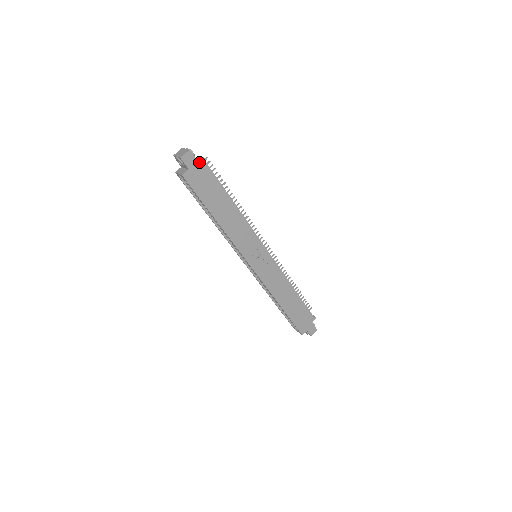
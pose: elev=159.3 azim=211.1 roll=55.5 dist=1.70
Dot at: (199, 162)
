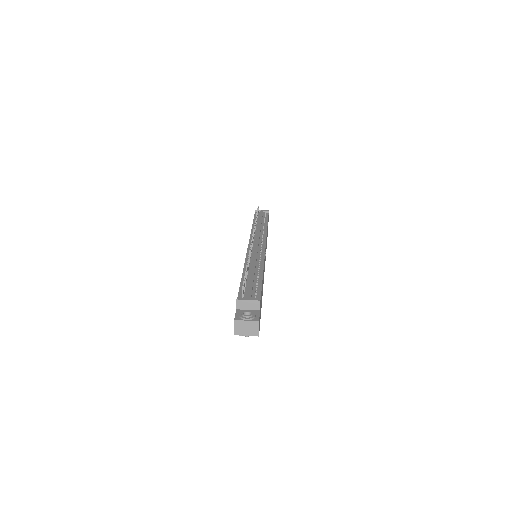
Dot at: (257, 309)
